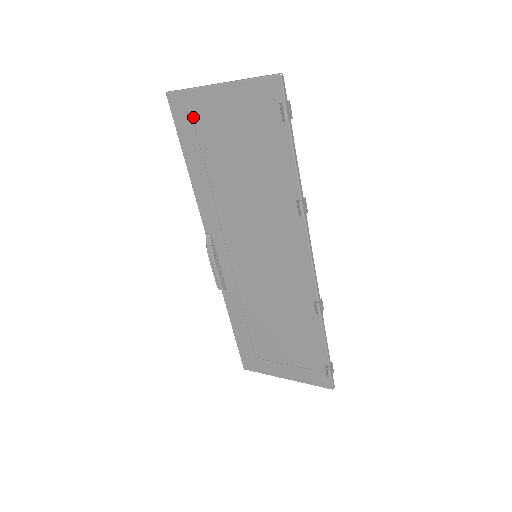
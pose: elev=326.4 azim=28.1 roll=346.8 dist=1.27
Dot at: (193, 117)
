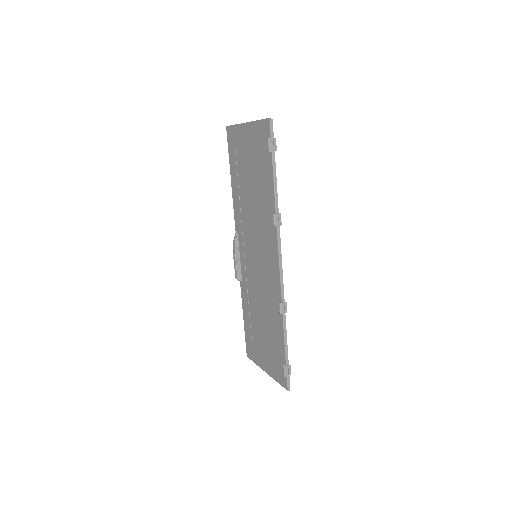
Dot at: (235, 144)
